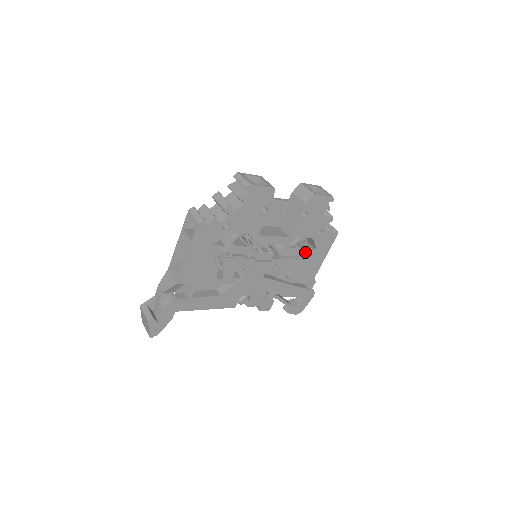
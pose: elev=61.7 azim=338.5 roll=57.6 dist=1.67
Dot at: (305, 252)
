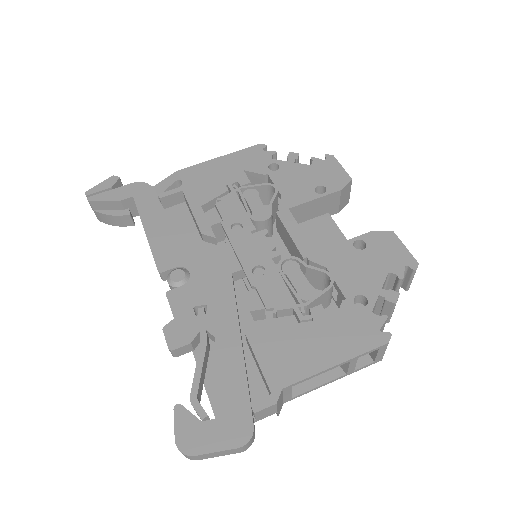
Dot at: (314, 307)
